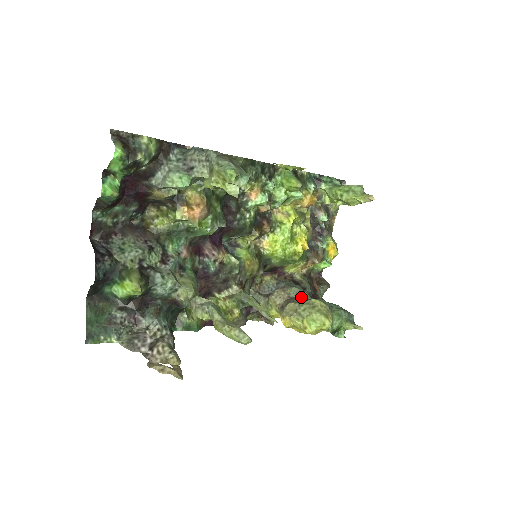
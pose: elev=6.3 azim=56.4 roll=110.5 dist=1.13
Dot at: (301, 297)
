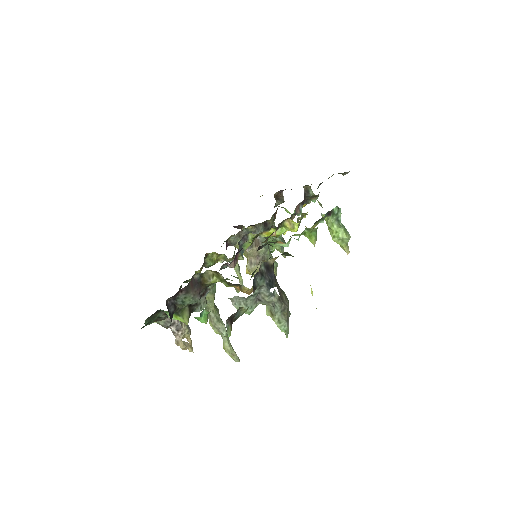
Dot at: (265, 256)
